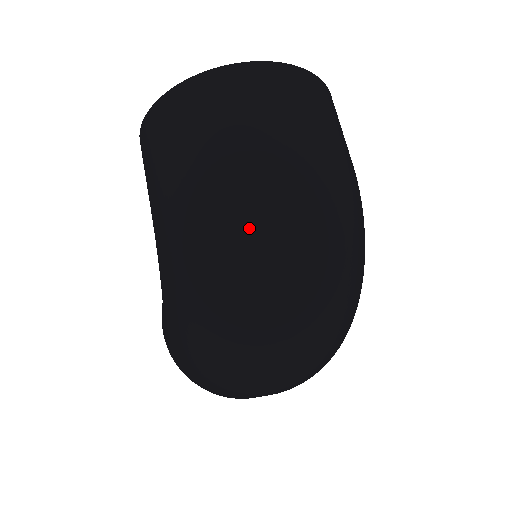
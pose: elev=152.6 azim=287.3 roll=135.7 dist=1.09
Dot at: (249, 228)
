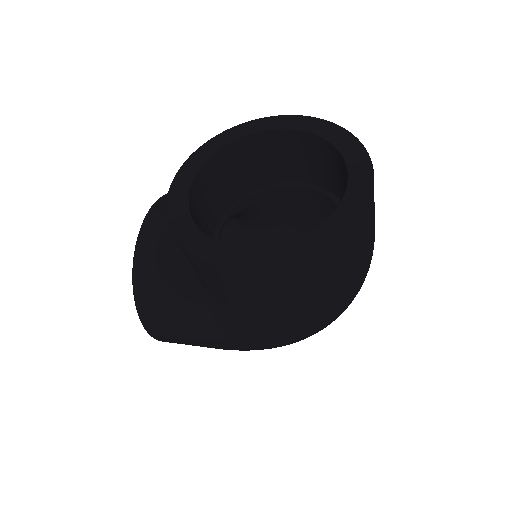
Dot at: occluded
